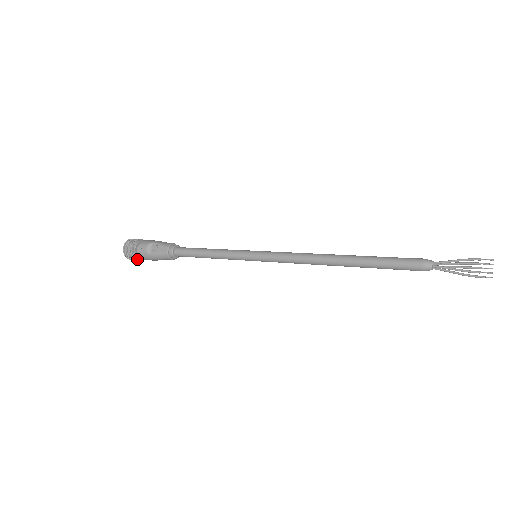
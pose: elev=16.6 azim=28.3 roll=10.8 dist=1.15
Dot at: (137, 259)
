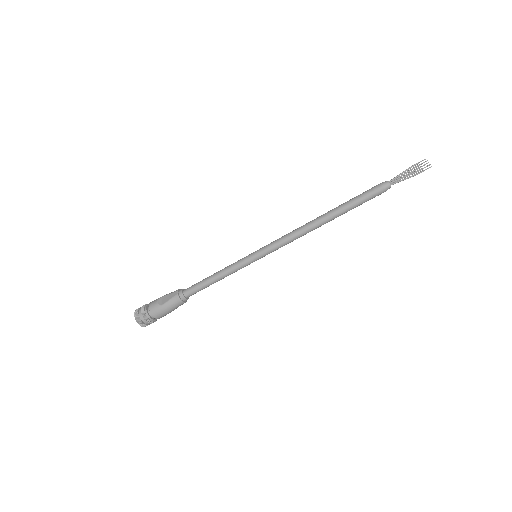
Dot at: (149, 320)
